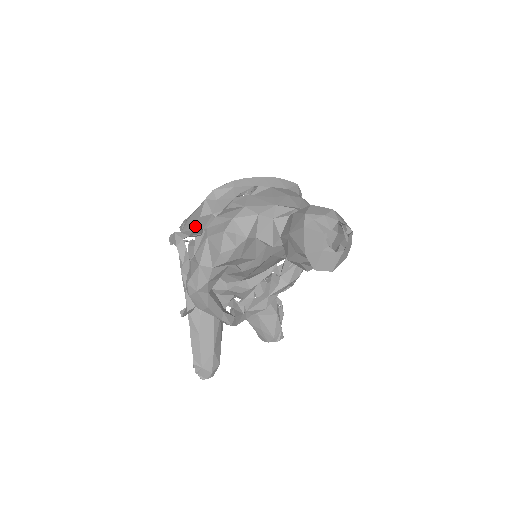
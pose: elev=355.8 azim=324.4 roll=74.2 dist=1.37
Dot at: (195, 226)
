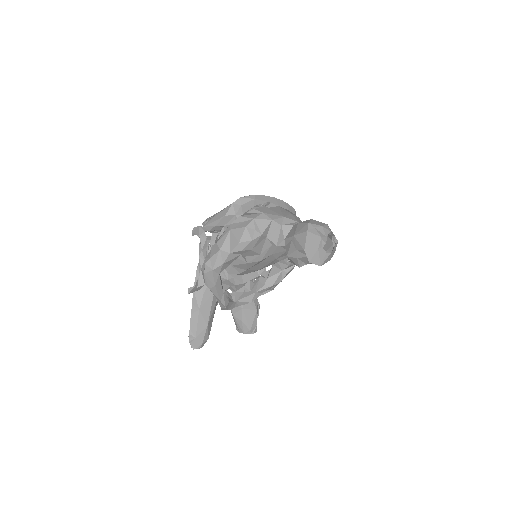
Dot at: (218, 222)
